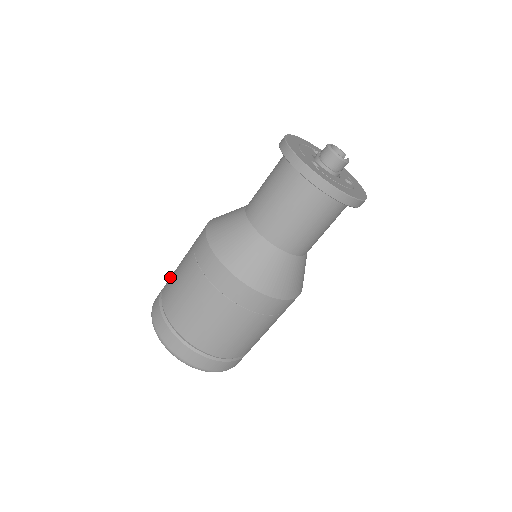
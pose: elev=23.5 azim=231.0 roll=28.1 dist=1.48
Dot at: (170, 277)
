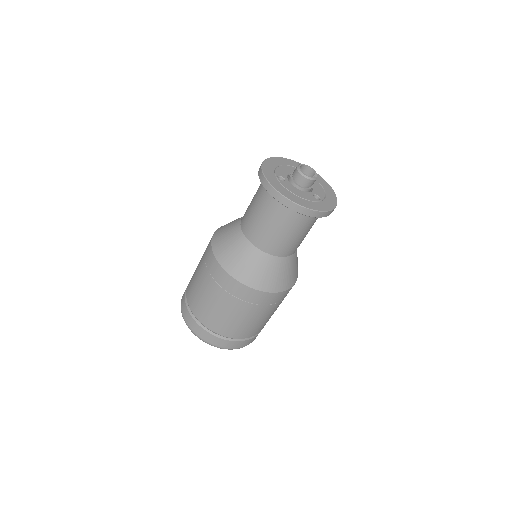
Dot at: occluded
